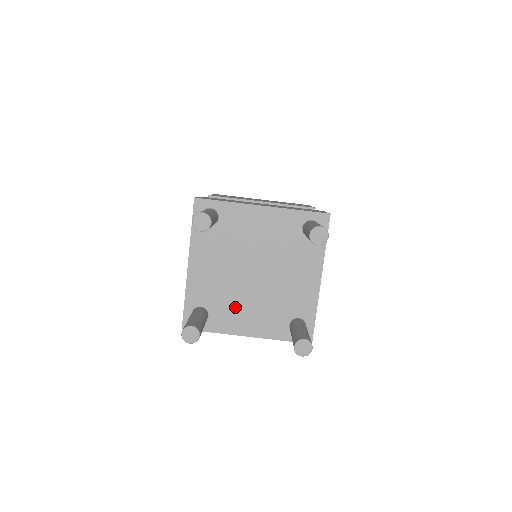
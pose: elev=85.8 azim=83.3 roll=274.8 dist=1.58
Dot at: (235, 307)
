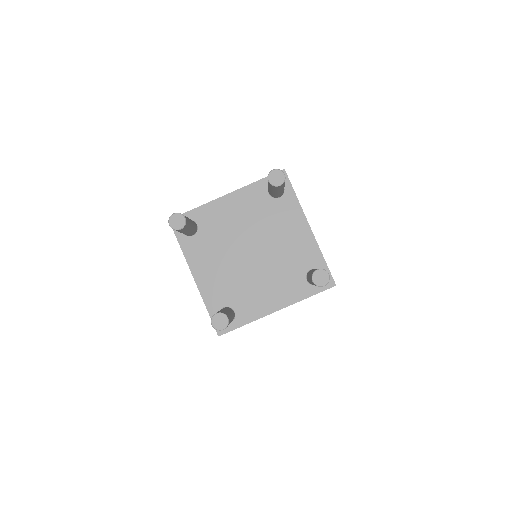
Dot at: (252, 291)
